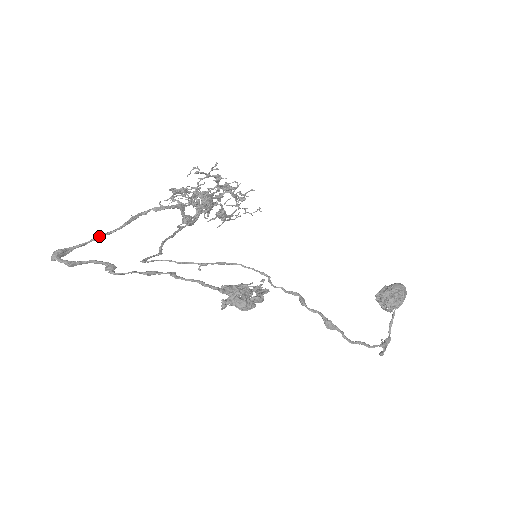
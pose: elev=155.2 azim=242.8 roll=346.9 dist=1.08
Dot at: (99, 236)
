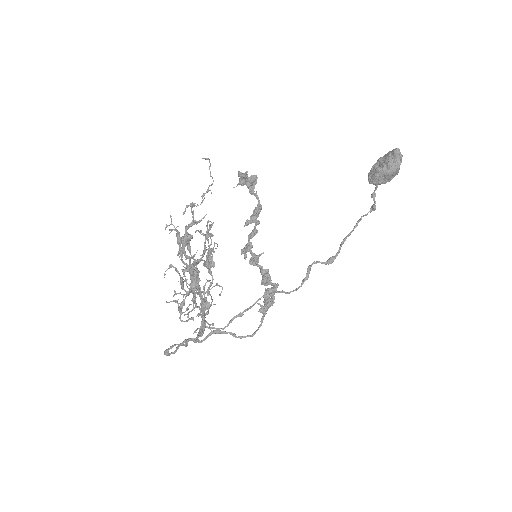
Dot at: occluded
